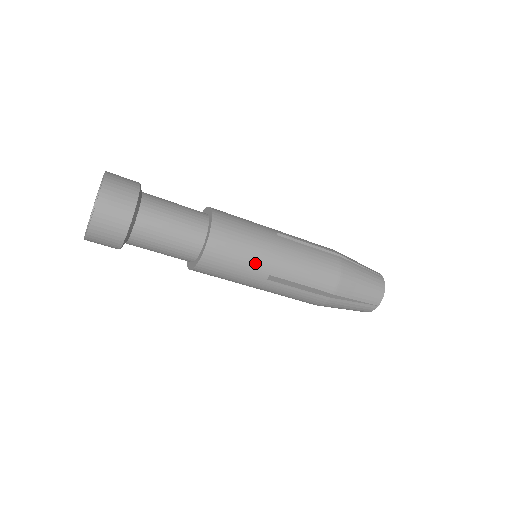
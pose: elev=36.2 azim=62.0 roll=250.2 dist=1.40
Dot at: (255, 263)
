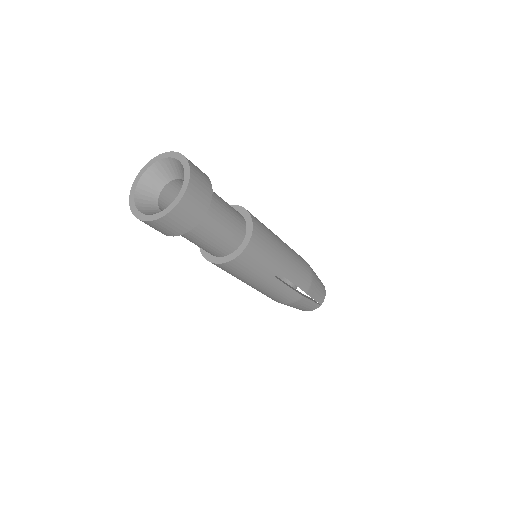
Dot at: (273, 261)
